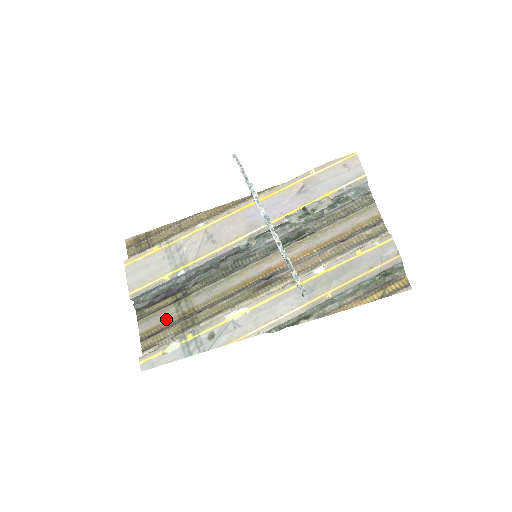
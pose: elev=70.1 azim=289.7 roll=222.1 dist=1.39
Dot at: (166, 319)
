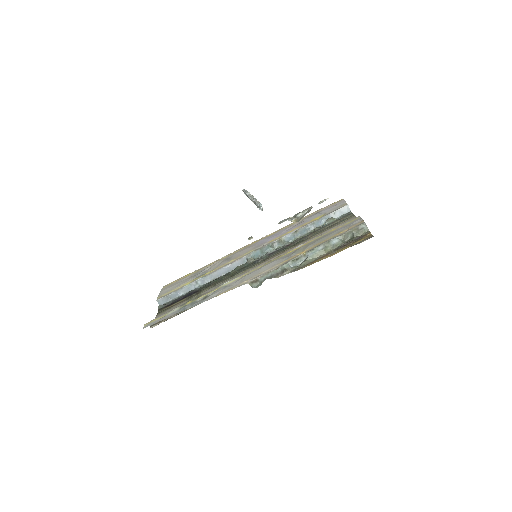
Dot at: occluded
